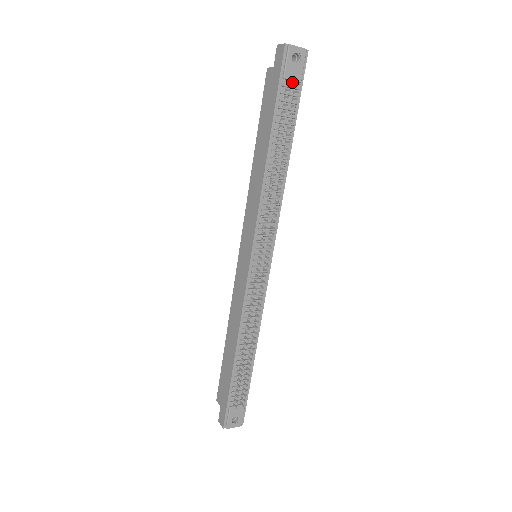
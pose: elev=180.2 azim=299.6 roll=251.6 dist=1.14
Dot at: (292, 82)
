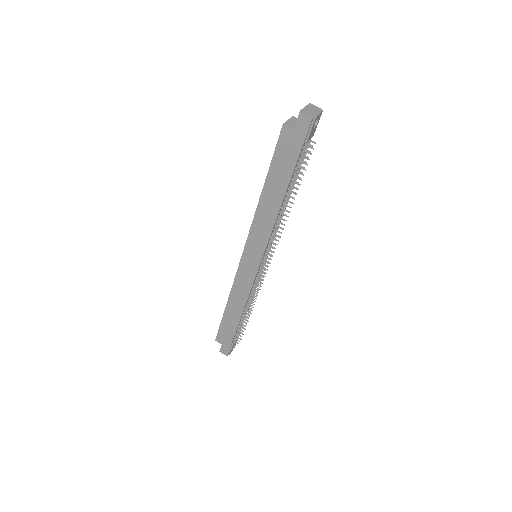
Dot at: (308, 140)
